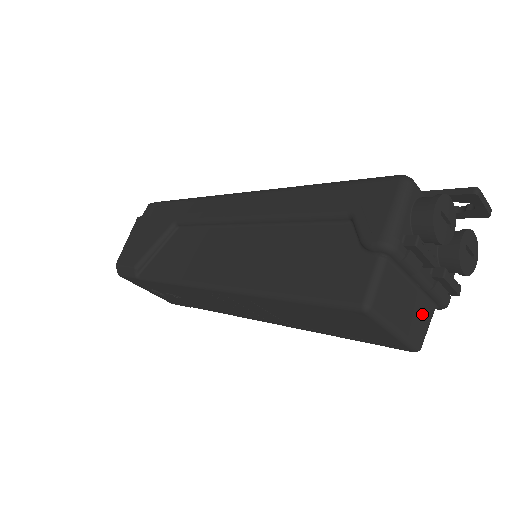
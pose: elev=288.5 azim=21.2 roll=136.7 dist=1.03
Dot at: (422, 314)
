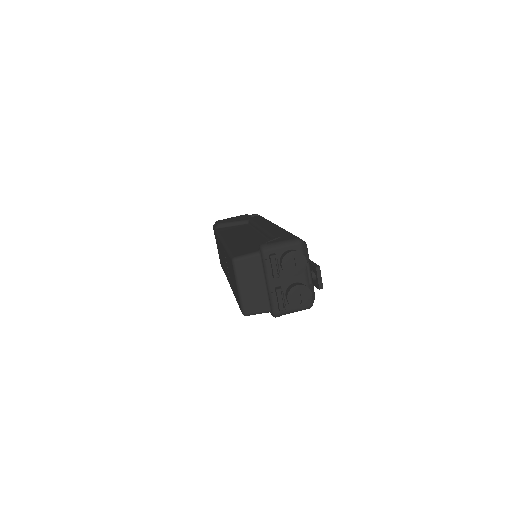
Dot at: (259, 301)
